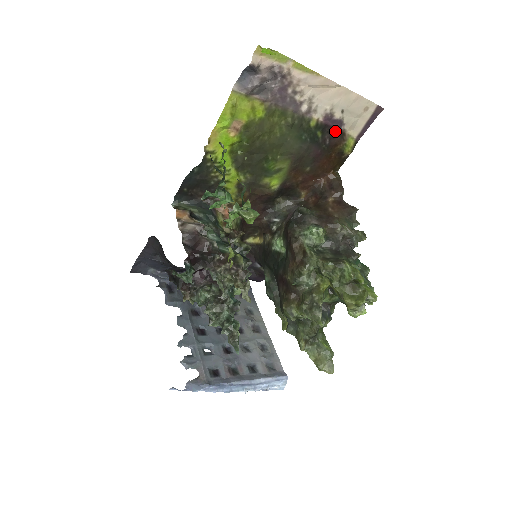
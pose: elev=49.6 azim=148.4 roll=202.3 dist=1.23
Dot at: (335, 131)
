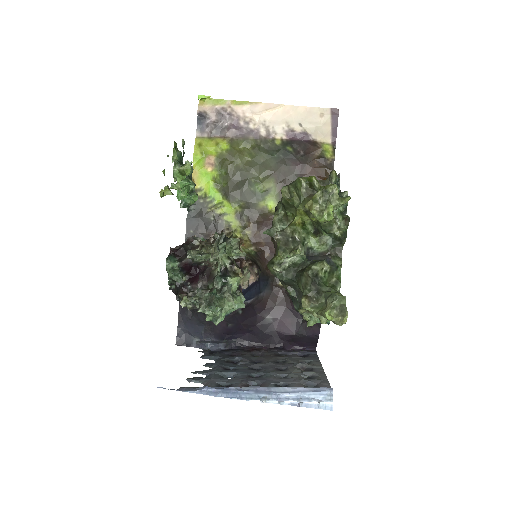
Dot at: (305, 143)
